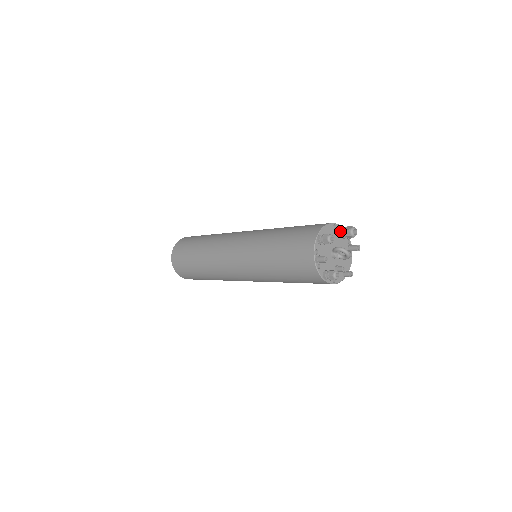
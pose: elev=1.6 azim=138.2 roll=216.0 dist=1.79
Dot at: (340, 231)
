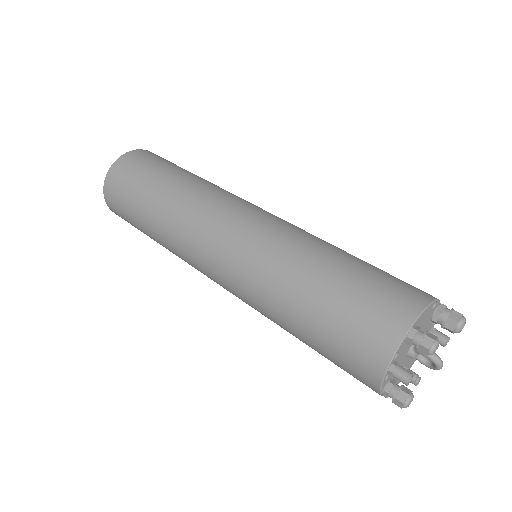
Dot at: (437, 313)
